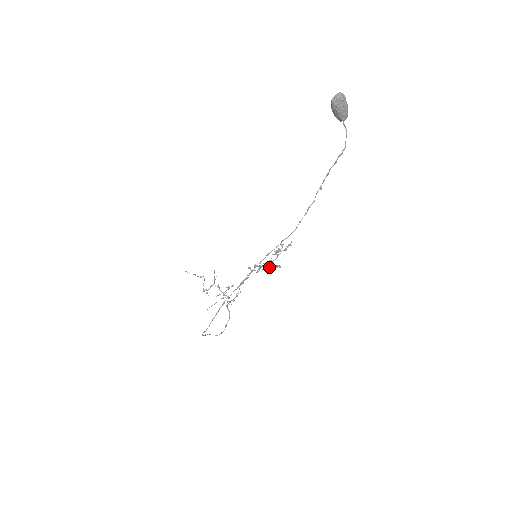
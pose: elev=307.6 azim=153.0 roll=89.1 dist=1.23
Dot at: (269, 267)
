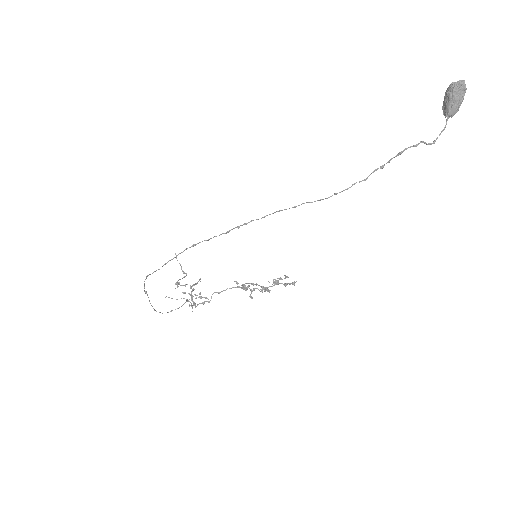
Dot at: occluded
